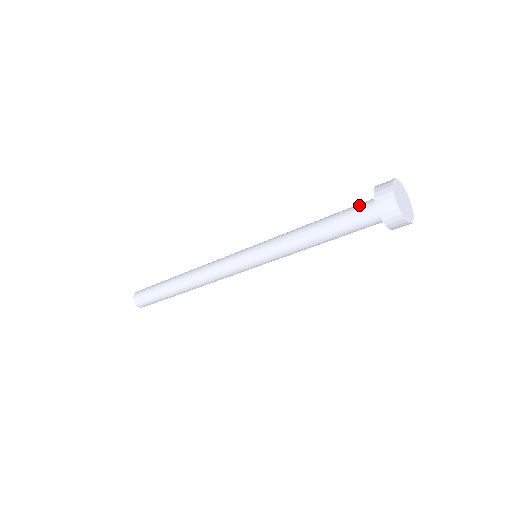
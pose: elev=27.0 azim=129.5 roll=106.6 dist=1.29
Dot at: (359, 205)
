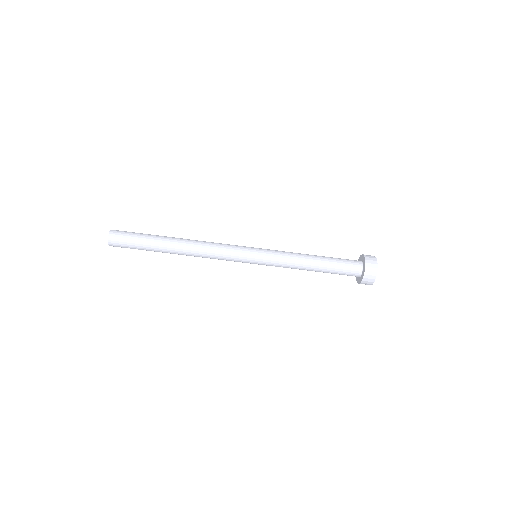
Dot at: (349, 262)
